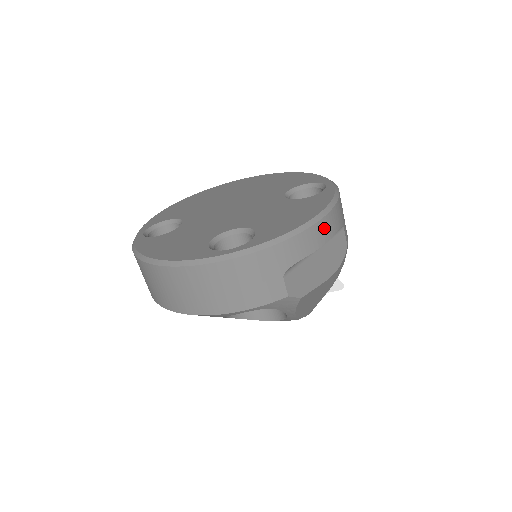
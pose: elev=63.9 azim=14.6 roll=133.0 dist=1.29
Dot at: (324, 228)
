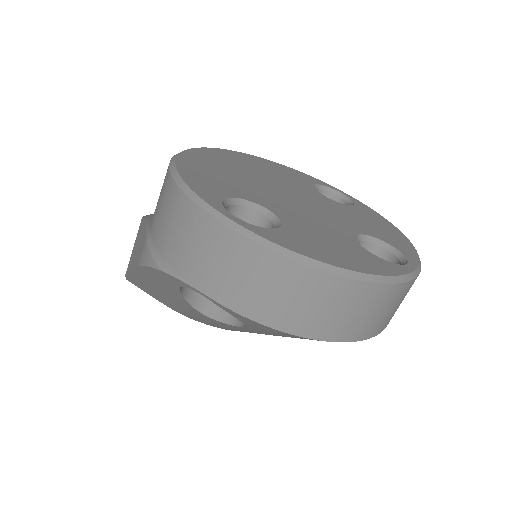
Dot at: occluded
